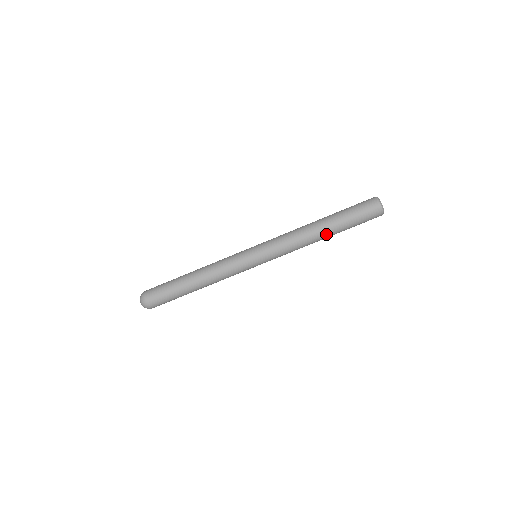
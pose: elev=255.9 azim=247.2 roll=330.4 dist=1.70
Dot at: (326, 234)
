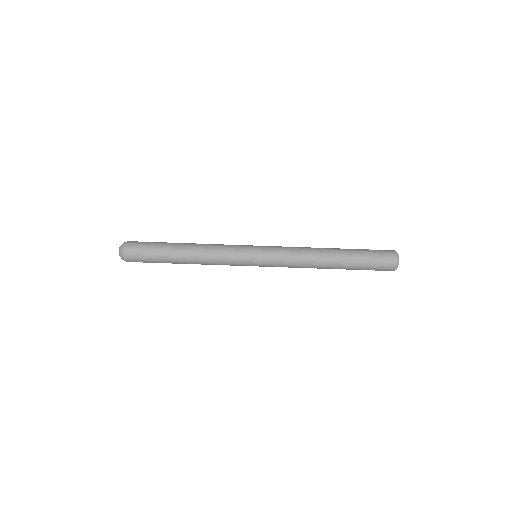
Dot at: (335, 257)
